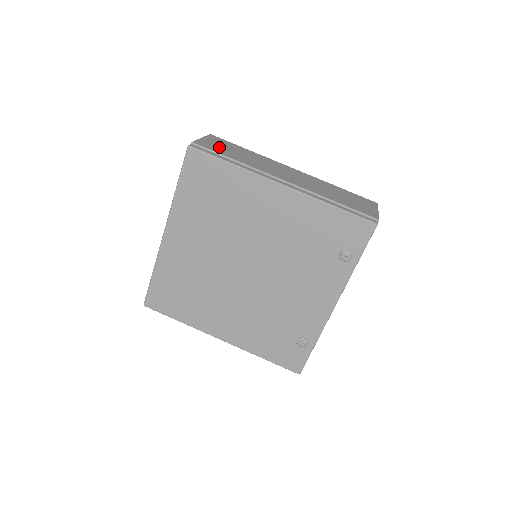
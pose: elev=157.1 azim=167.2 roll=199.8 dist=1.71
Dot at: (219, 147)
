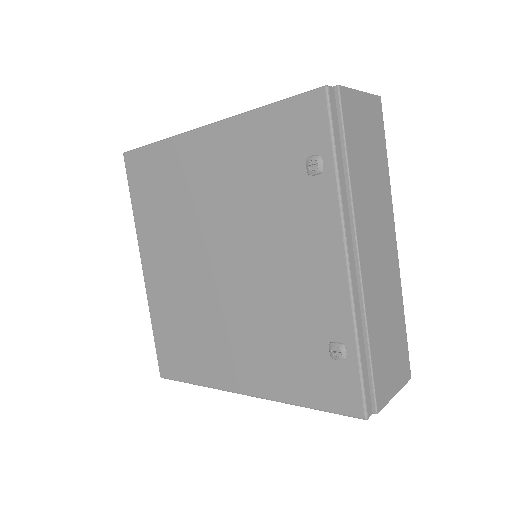
Dot at: occluded
